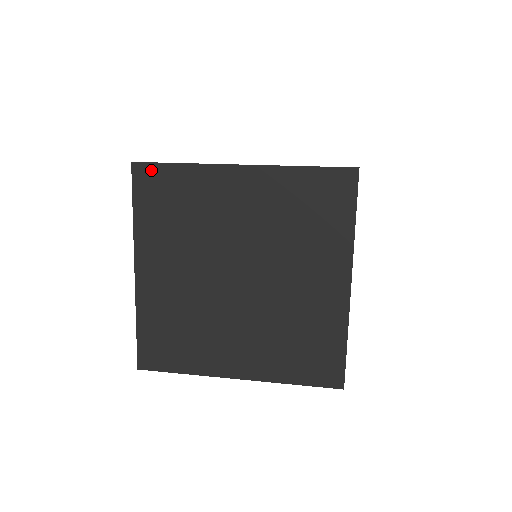
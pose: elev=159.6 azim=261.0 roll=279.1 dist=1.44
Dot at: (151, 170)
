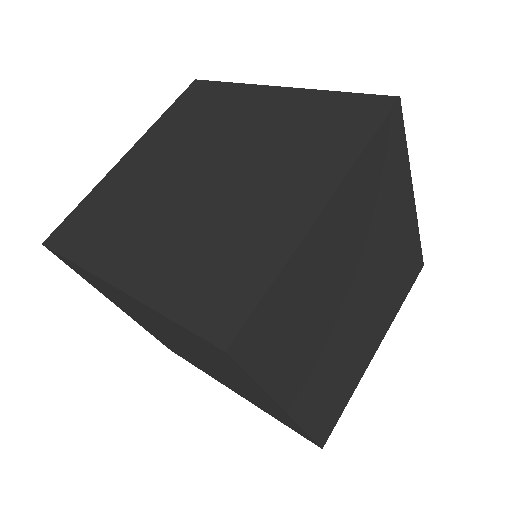
Dot at: (59, 256)
